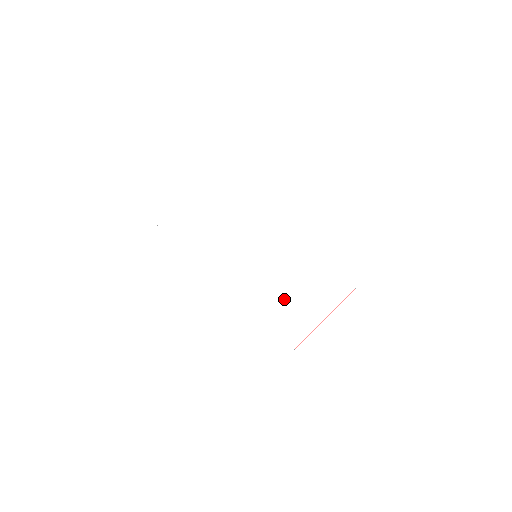
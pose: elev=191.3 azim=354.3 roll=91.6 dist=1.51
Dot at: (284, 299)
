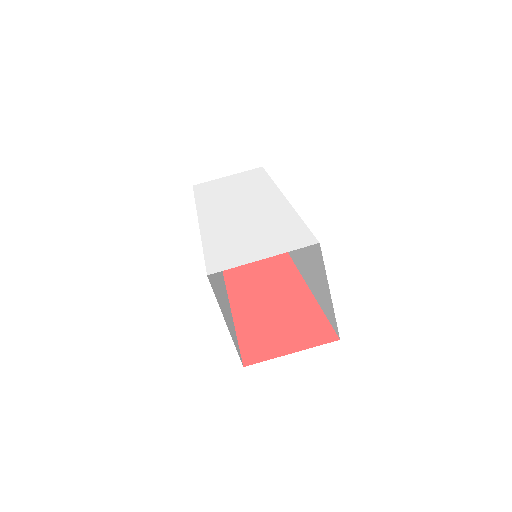
Dot at: (234, 243)
